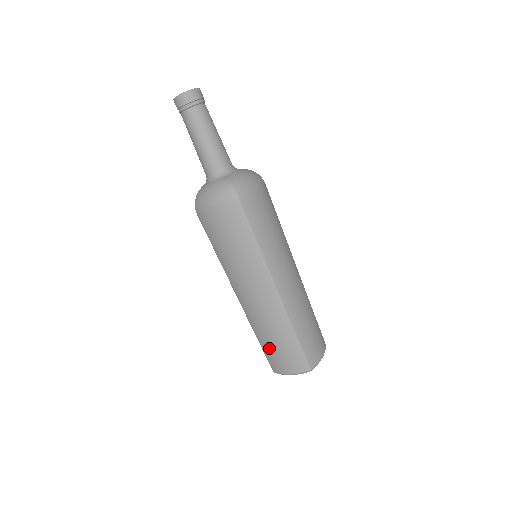
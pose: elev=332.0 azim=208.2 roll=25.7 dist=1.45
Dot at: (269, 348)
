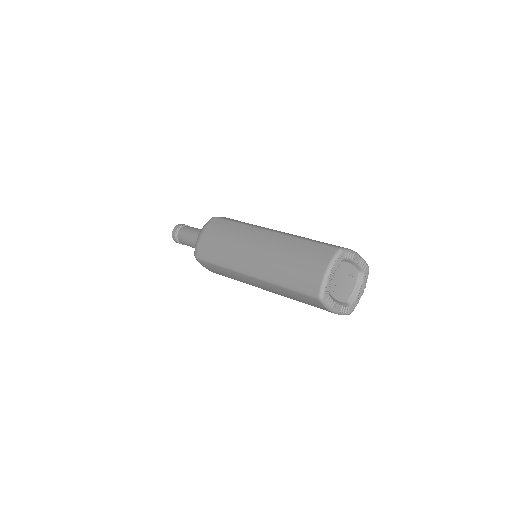
Dot at: (293, 274)
